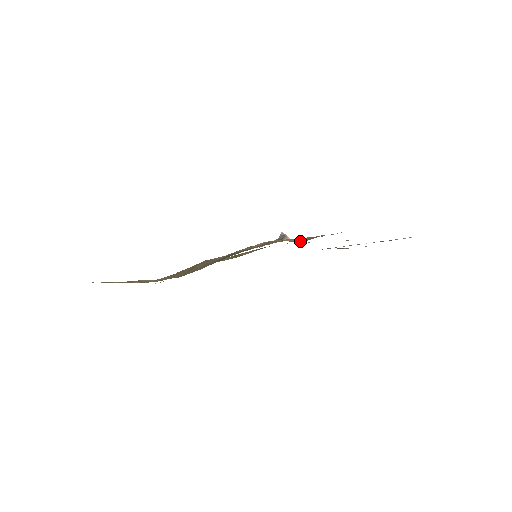
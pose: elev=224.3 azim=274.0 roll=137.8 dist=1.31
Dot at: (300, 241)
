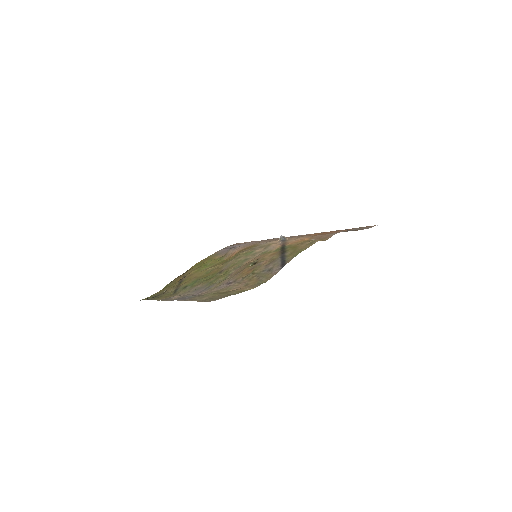
Dot at: occluded
